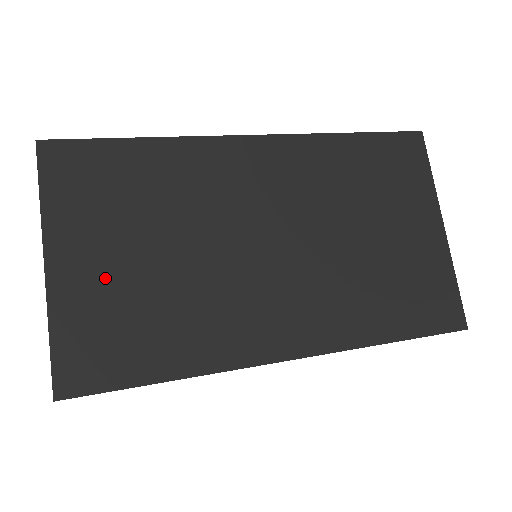
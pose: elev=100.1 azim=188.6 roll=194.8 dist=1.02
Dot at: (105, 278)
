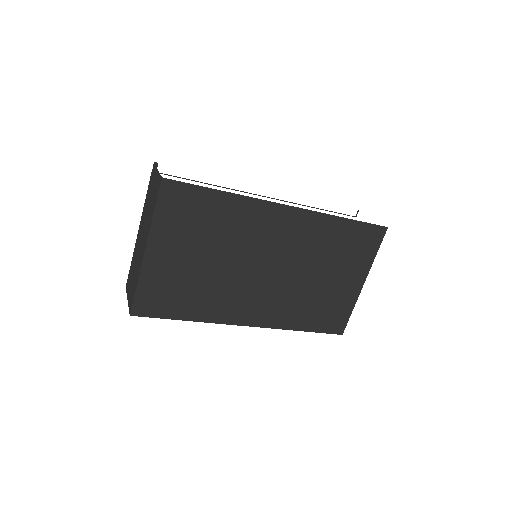
Dot at: (174, 265)
